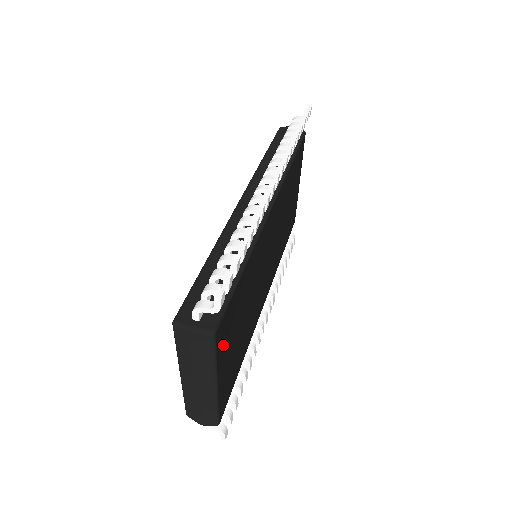
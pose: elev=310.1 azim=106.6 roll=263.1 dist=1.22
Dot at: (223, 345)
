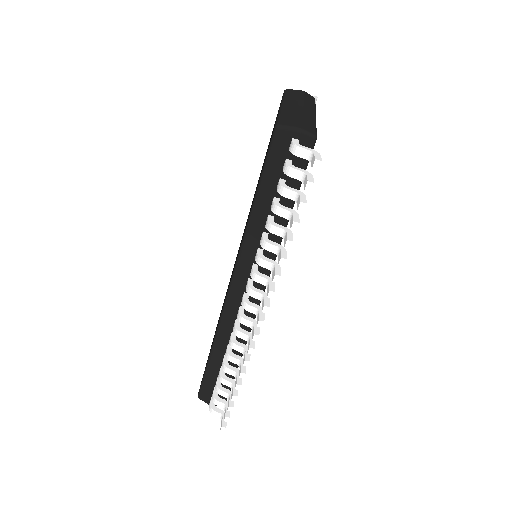
Dot at: occluded
